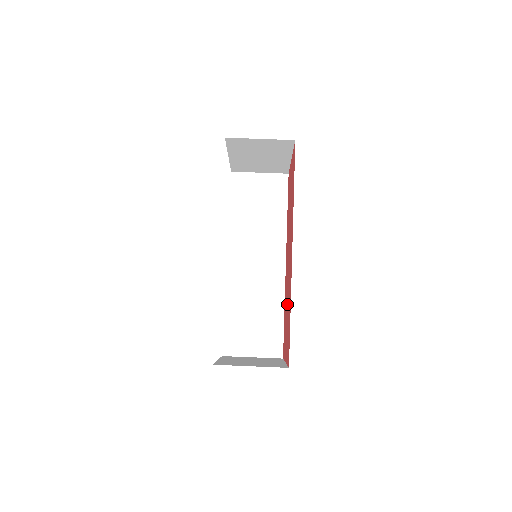
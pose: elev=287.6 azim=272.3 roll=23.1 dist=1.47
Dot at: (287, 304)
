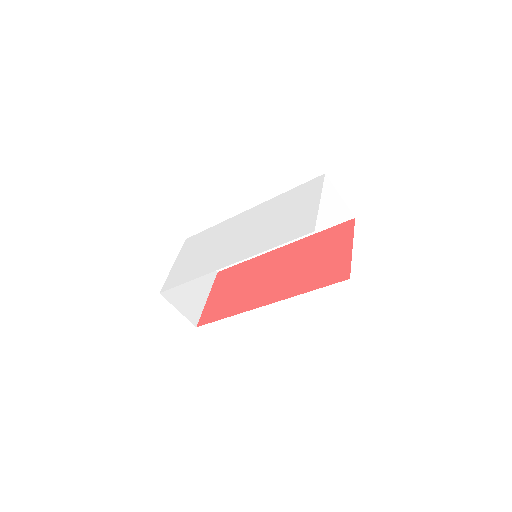
Dot at: (241, 287)
